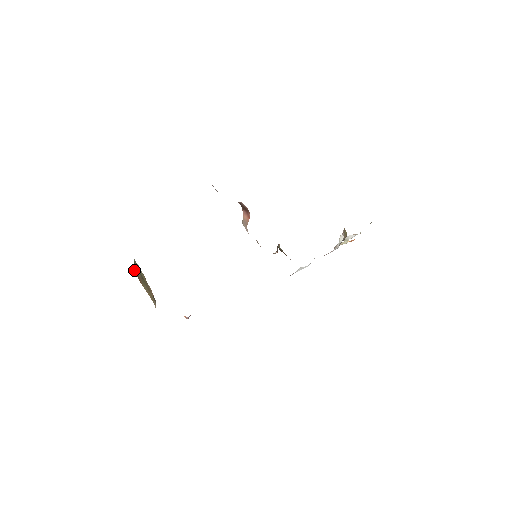
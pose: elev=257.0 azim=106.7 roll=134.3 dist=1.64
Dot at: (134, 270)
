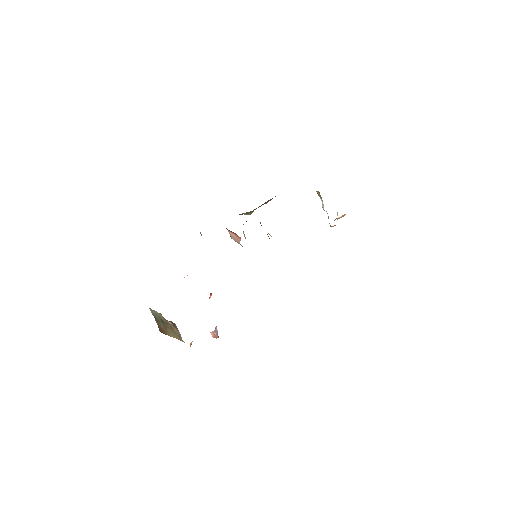
Dot at: occluded
